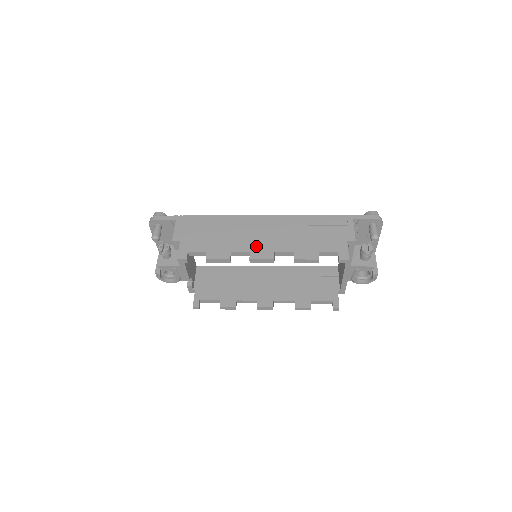
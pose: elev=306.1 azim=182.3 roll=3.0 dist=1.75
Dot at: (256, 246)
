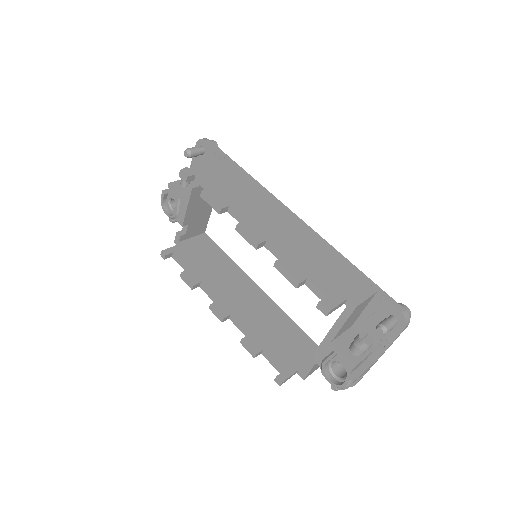
Dot at: (257, 222)
